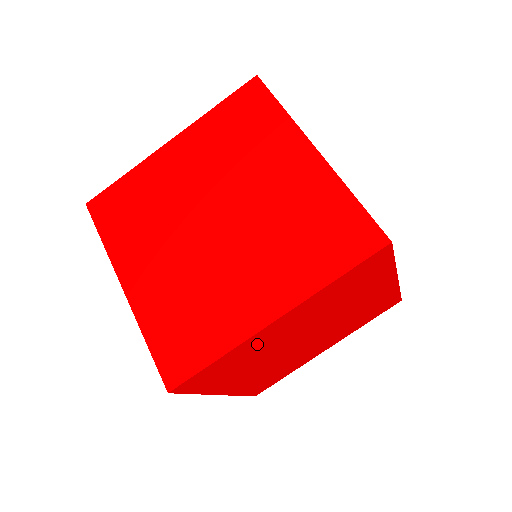
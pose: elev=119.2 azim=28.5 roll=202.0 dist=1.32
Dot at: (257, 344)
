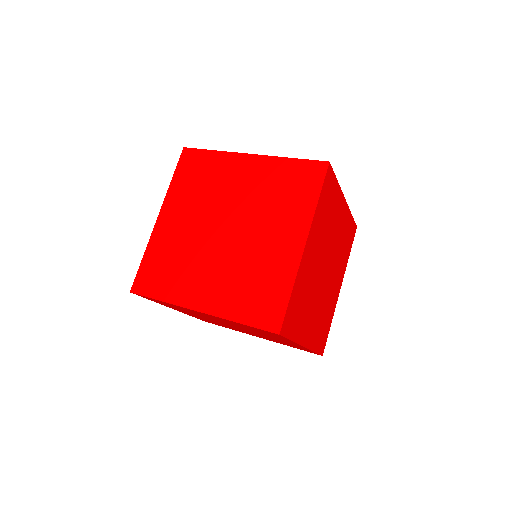
Dot at: (304, 274)
